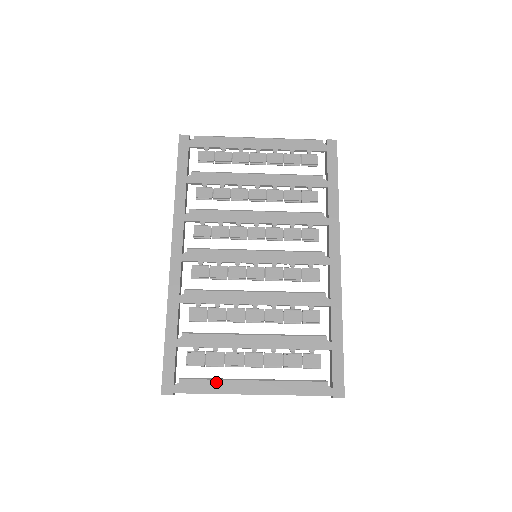
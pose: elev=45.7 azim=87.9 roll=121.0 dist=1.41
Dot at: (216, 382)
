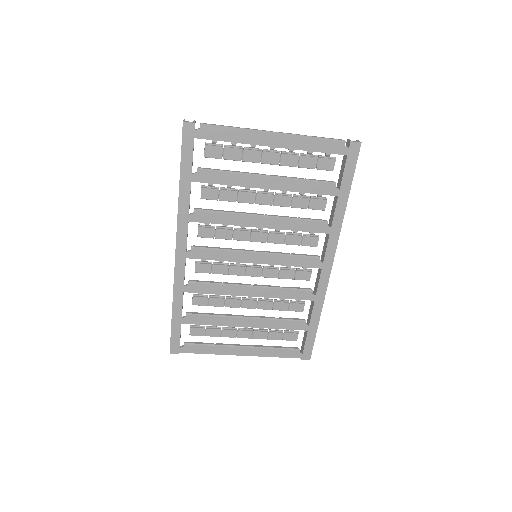
Dot at: (213, 347)
